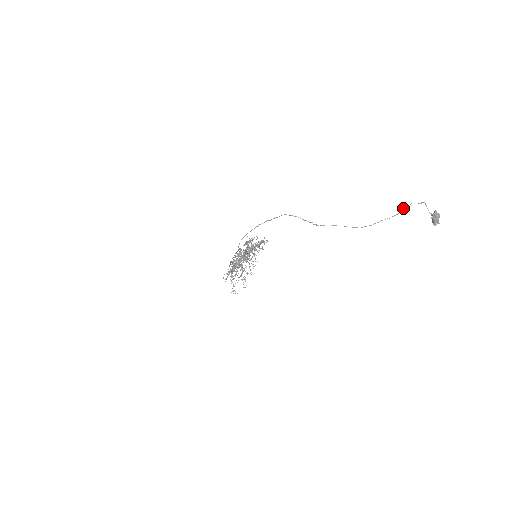
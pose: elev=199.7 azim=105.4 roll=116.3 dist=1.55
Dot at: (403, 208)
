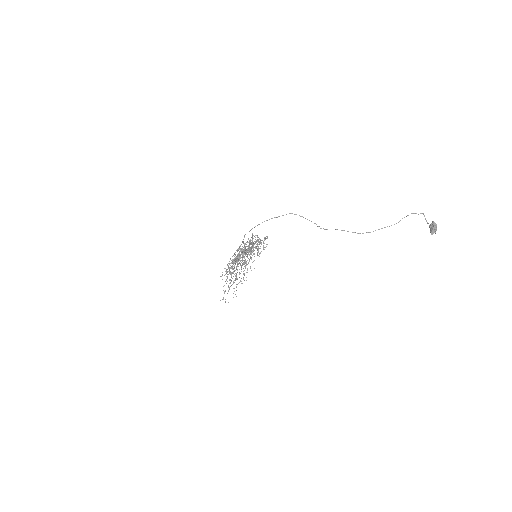
Dot at: occluded
